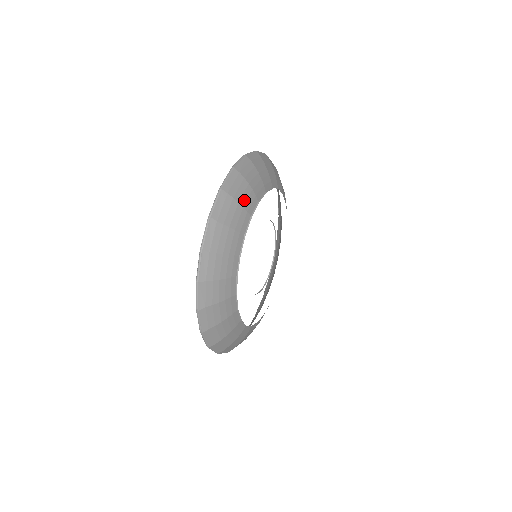
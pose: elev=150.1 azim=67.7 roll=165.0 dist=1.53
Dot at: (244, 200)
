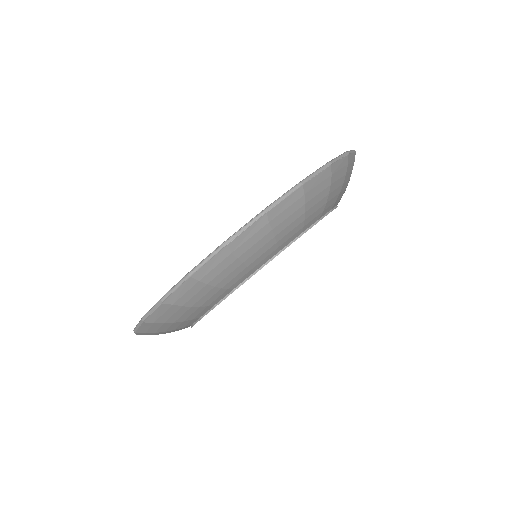
Dot at: (173, 328)
